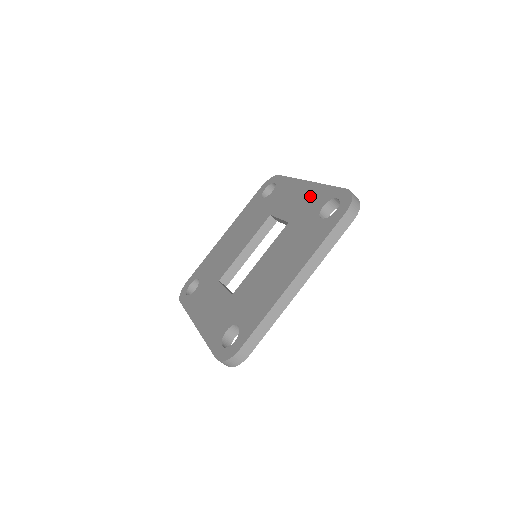
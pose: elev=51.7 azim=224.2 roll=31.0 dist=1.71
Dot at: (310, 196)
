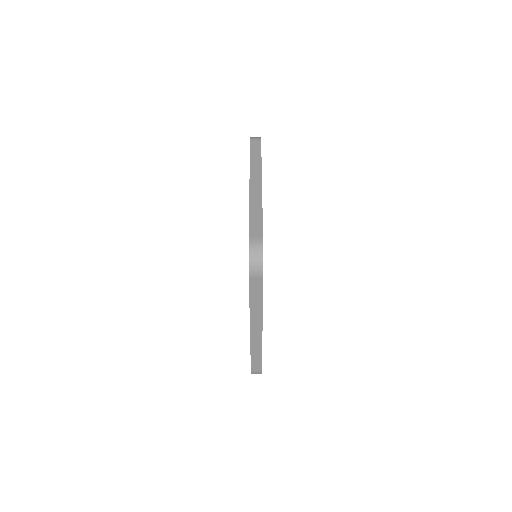
Dot at: occluded
